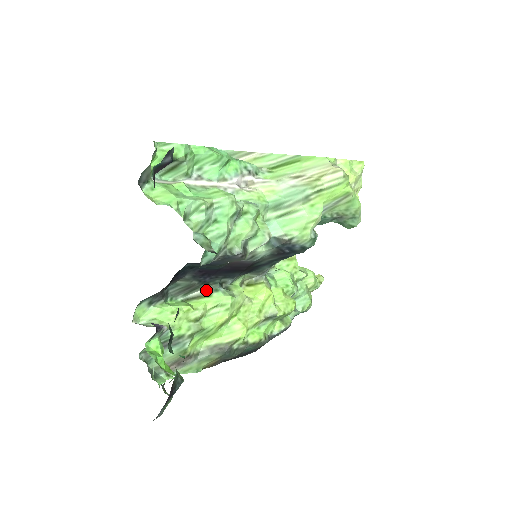
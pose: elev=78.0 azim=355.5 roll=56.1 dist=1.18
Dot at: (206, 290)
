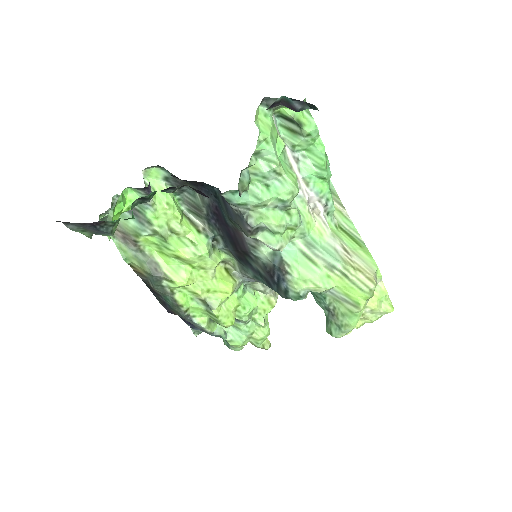
Dot at: (203, 227)
